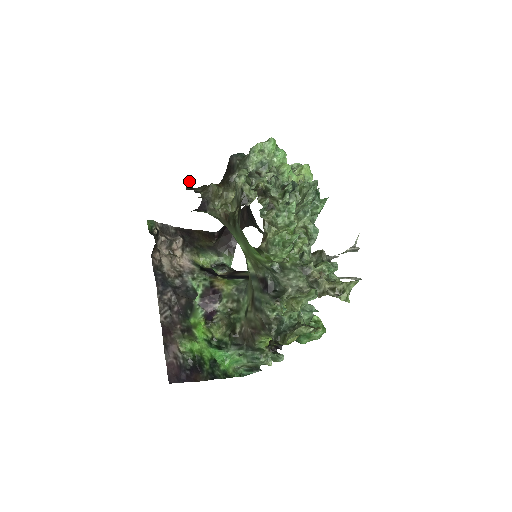
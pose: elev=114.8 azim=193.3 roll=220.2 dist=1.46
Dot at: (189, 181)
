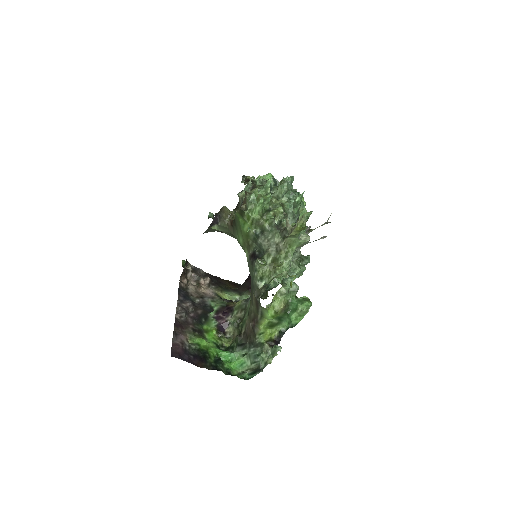
Dot at: (211, 215)
